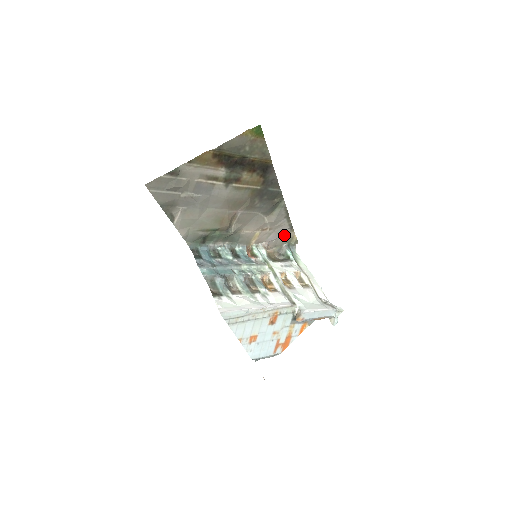
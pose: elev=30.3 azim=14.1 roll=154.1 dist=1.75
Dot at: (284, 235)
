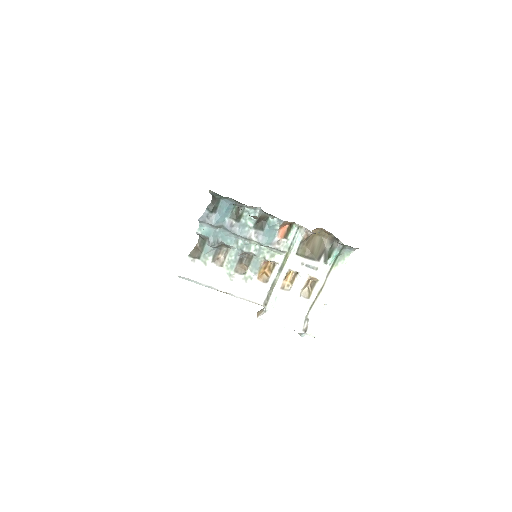
Dot at: occluded
